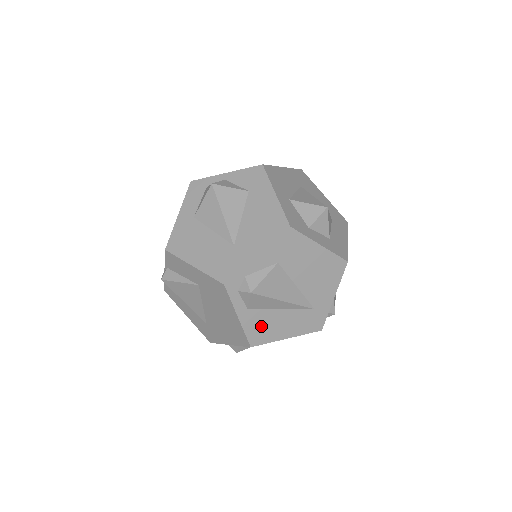
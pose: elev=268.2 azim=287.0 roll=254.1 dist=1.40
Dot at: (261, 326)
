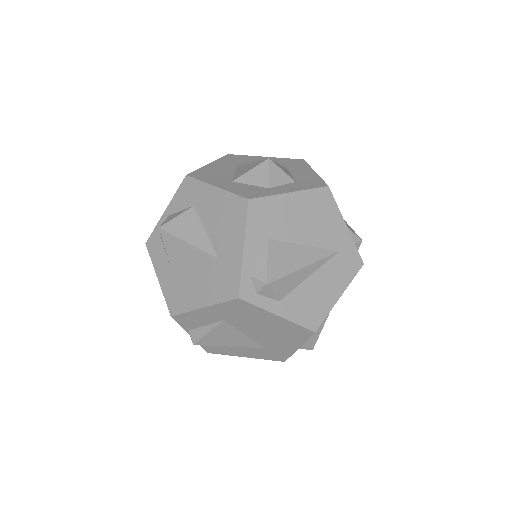
Dot at: (306, 306)
